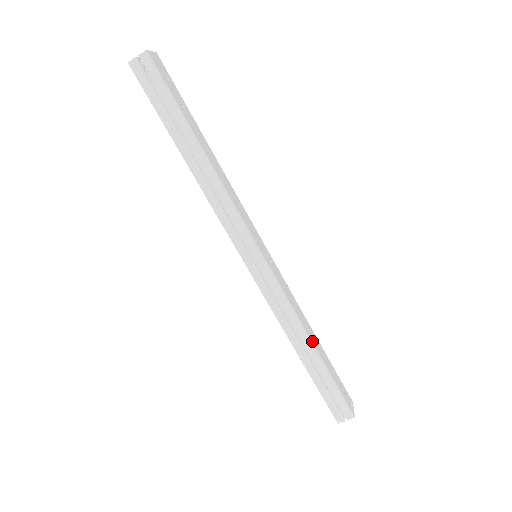
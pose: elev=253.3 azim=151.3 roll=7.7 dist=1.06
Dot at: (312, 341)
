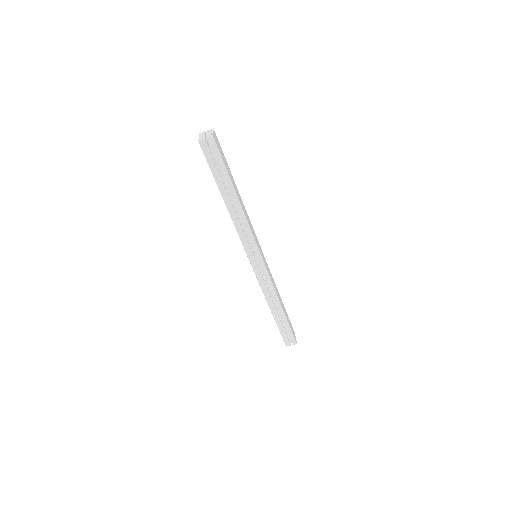
Dot at: (281, 305)
